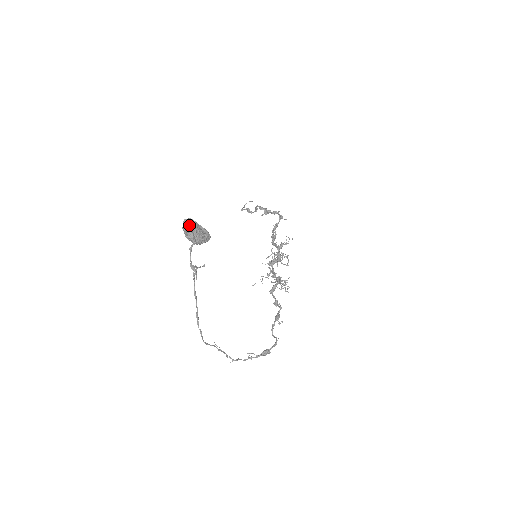
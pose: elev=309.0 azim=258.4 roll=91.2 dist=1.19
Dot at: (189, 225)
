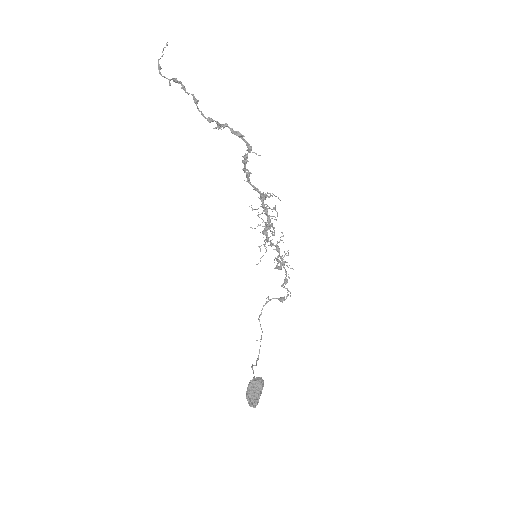
Dot at: occluded
